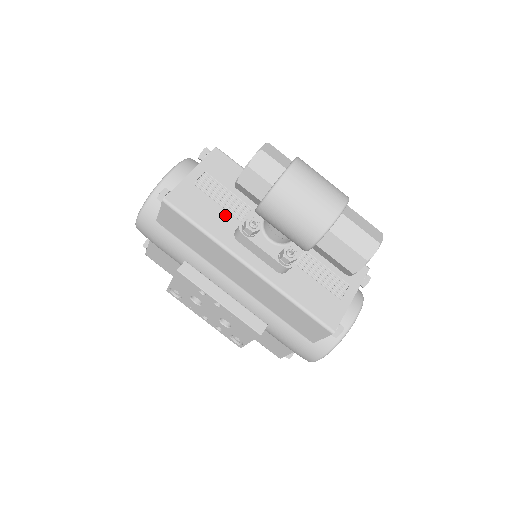
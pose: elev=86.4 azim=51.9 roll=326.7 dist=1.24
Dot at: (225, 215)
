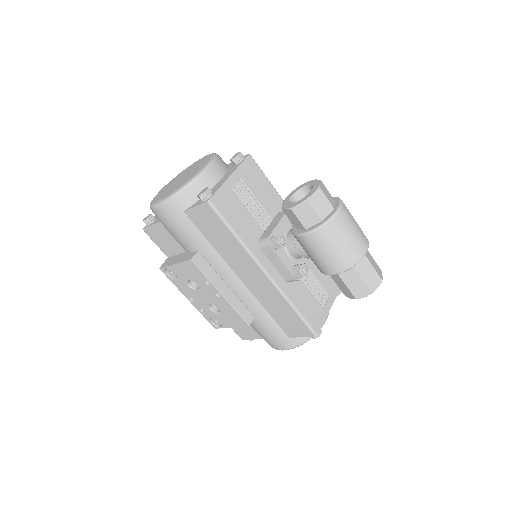
Dot at: (253, 223)
